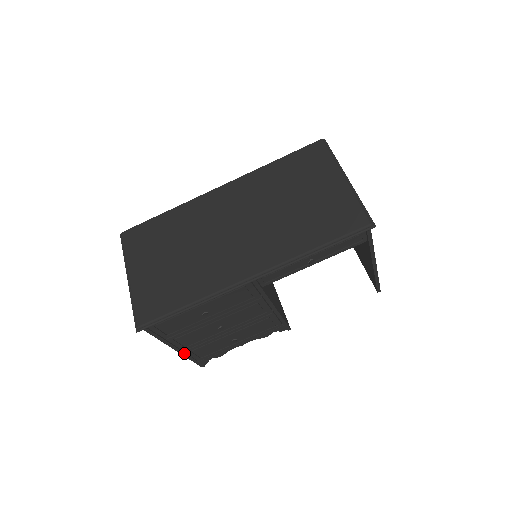
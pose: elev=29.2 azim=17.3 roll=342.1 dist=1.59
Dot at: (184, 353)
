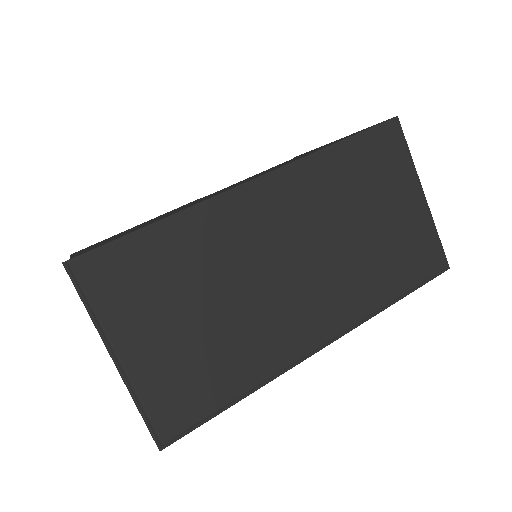
Dot at: occluded
